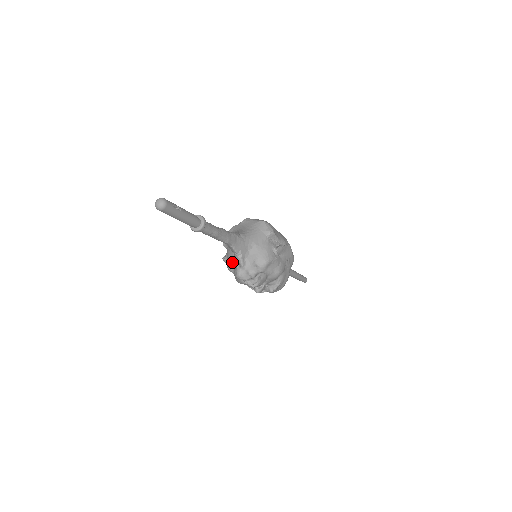
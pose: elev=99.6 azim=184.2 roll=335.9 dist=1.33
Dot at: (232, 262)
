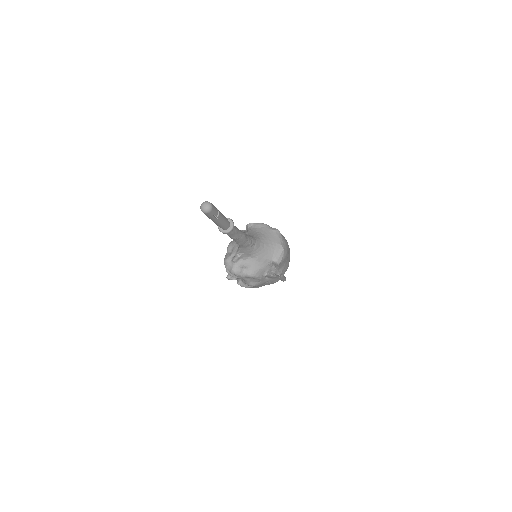
Dot at: (234, 247)
